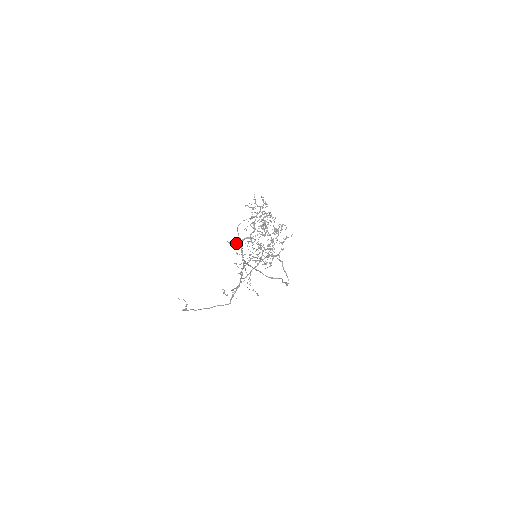
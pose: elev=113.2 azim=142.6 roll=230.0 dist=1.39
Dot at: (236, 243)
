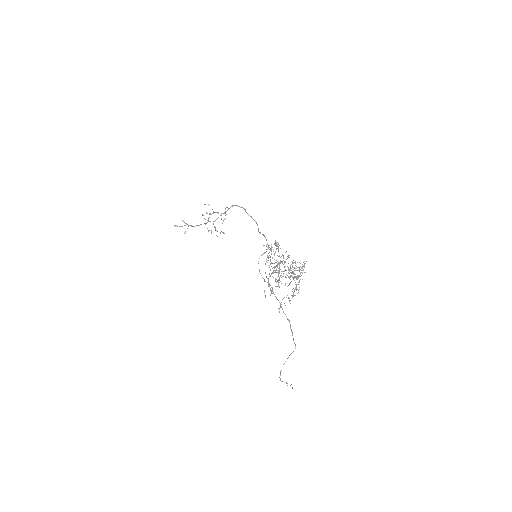
Dot at: occluded
